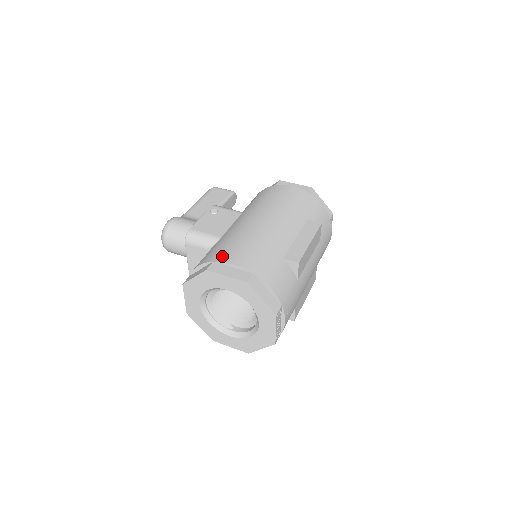
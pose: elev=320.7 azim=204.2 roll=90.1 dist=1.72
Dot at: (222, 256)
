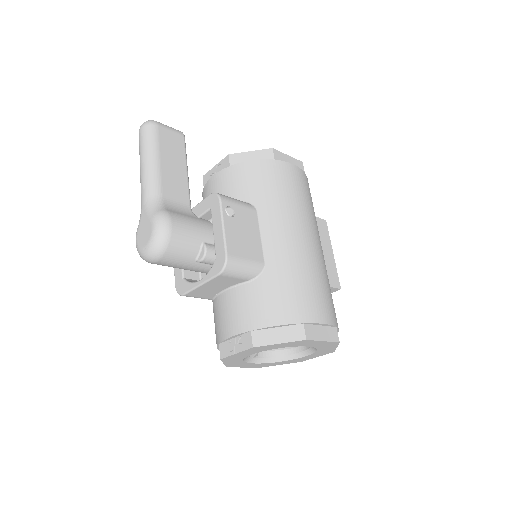
Dot at: (308, 313)
